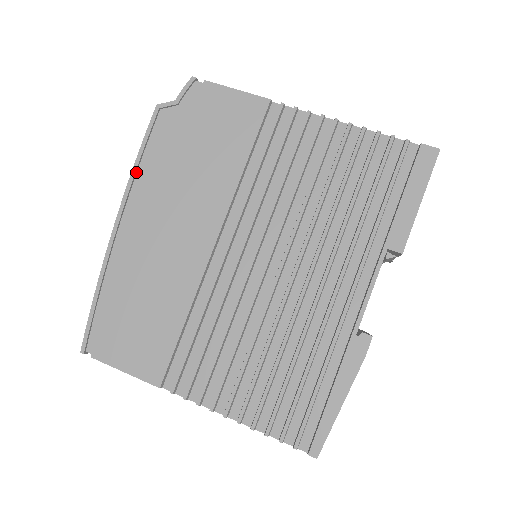
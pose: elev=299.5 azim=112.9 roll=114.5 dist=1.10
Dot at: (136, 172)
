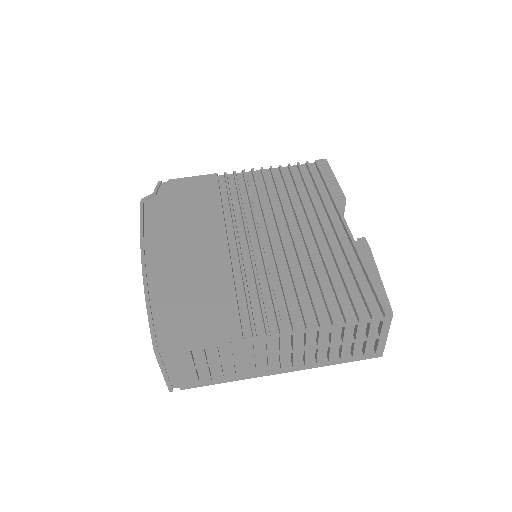
Dot at: (143, 233)
